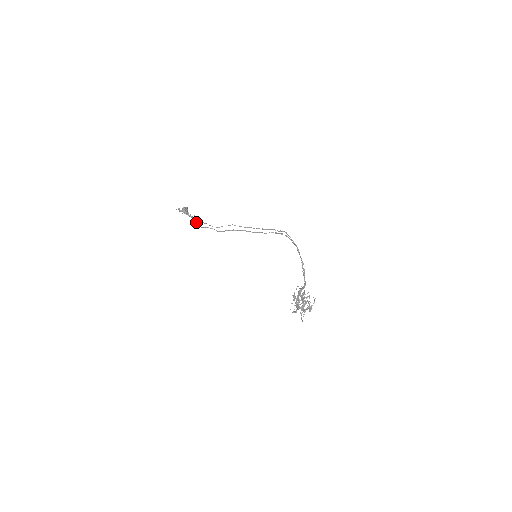
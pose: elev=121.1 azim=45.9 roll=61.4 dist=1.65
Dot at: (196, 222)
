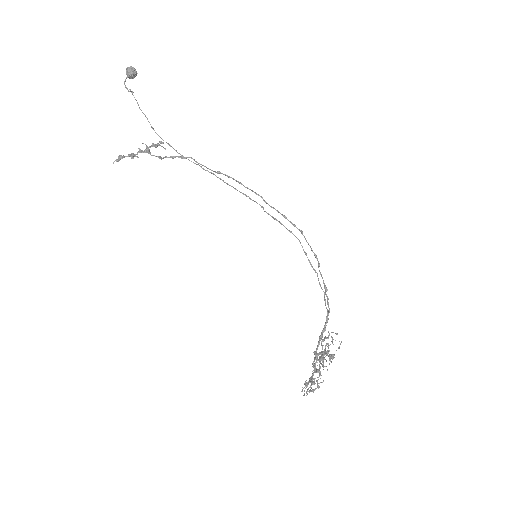
Dot at: occluded
